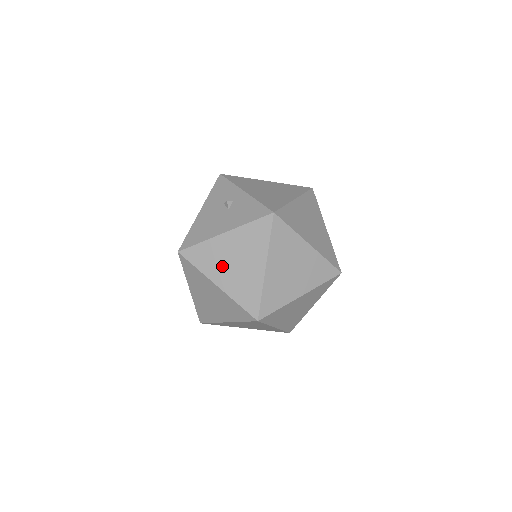
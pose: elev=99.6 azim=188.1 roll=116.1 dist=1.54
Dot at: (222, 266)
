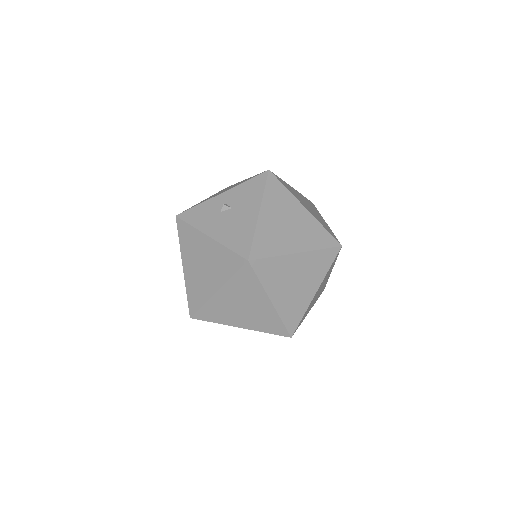
Dot at: (284, 236)
